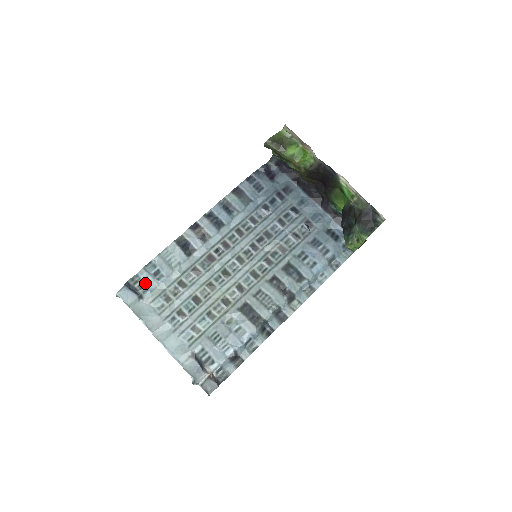
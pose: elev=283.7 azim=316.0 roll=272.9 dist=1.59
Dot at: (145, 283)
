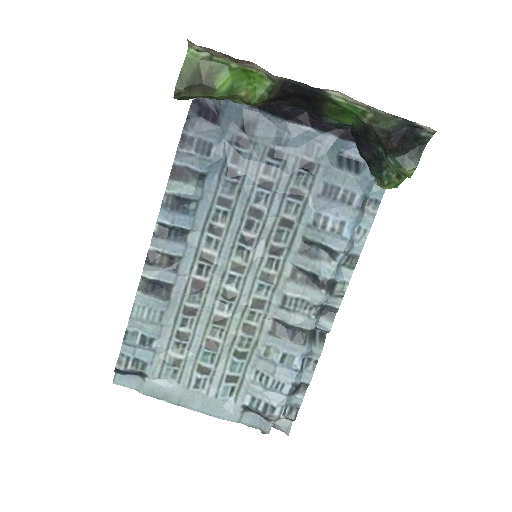
Dot at: (137, 359)
